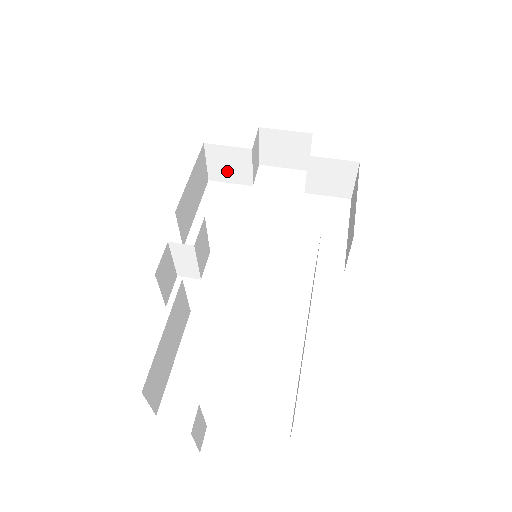
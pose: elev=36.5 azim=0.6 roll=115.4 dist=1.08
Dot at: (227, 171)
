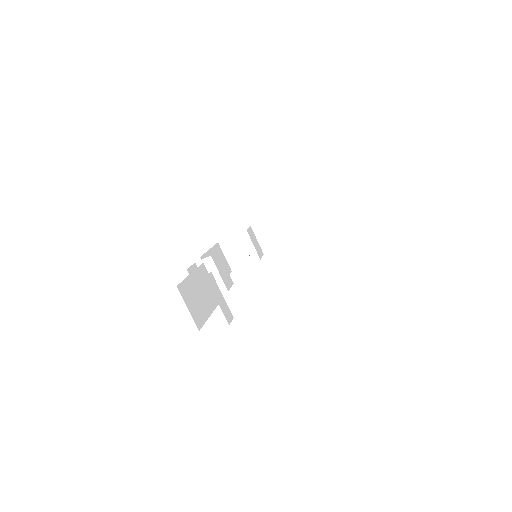
Dot at: (240, 257)
